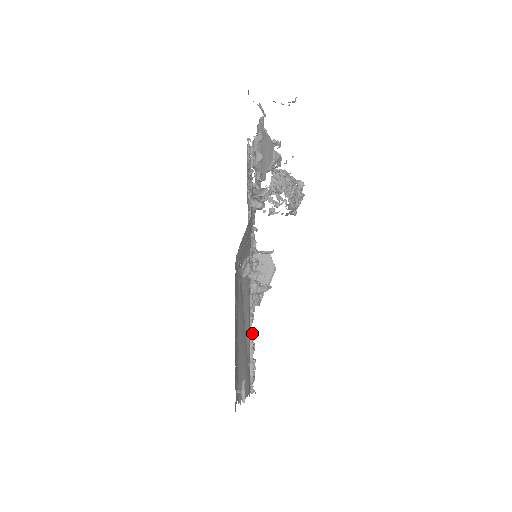
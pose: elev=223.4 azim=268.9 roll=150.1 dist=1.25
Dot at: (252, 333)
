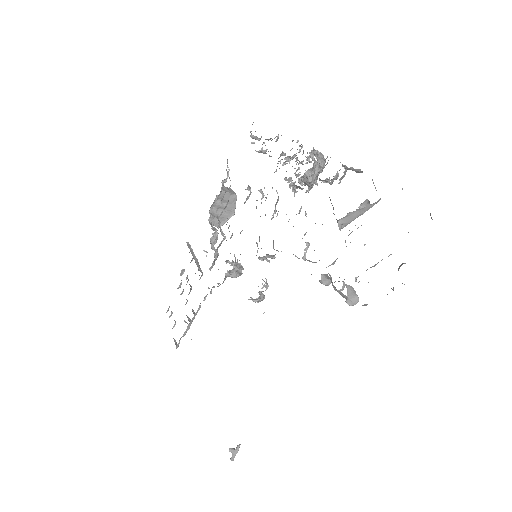
Dot at: (188, 279)
